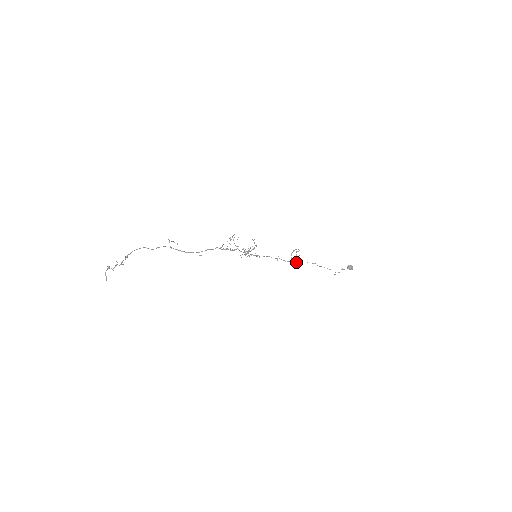
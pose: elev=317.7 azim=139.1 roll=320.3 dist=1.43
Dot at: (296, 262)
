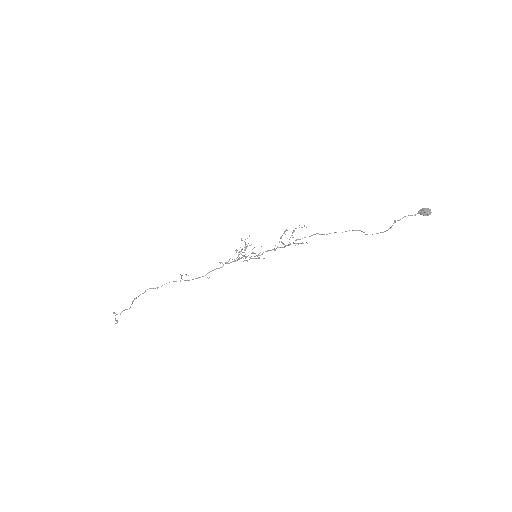
Dot at: occluded
